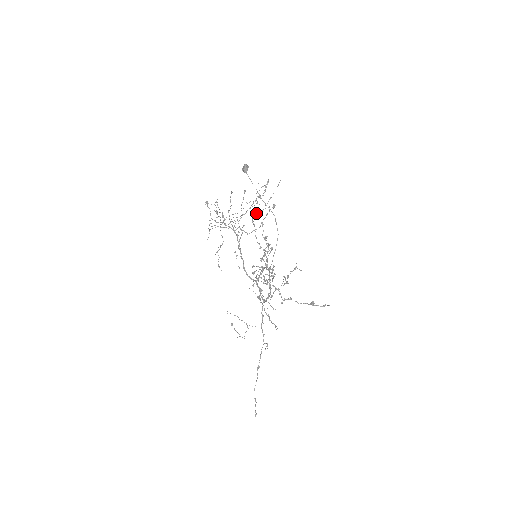
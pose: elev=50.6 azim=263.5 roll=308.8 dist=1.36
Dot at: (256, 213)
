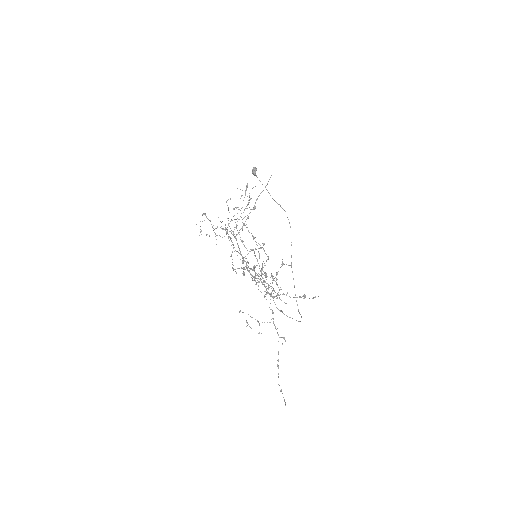
Dot at: (244, 217)
